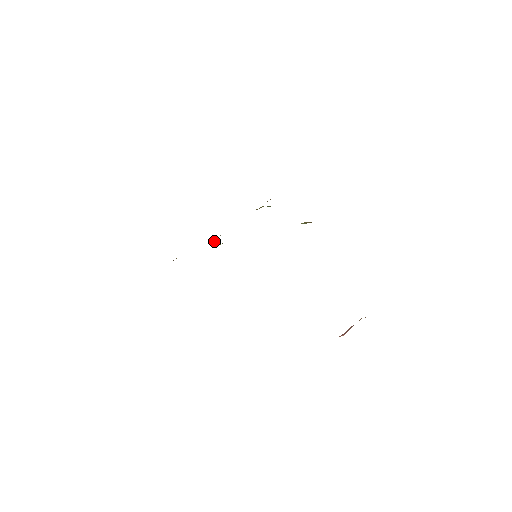
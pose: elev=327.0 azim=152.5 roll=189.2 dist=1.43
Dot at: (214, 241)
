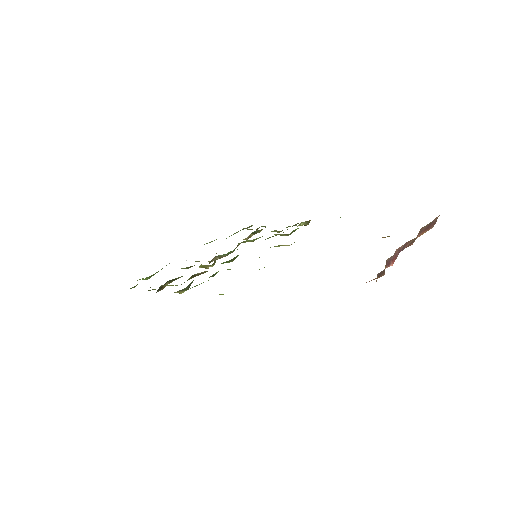
Dot at: occluded
